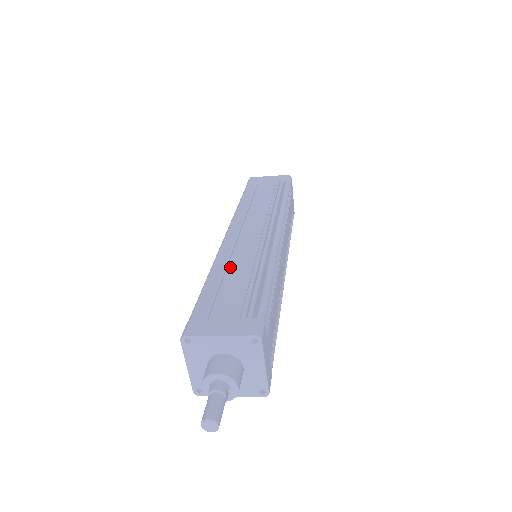
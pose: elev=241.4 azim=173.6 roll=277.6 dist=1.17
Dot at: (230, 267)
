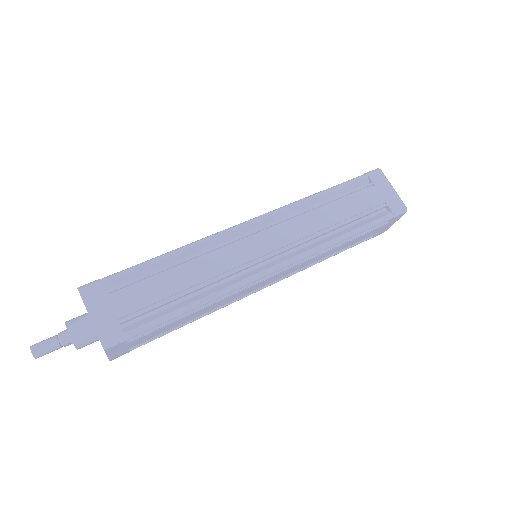
Dot at: (189, 264)
